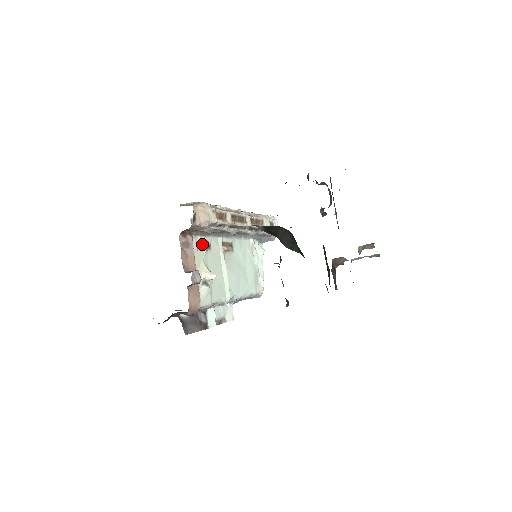
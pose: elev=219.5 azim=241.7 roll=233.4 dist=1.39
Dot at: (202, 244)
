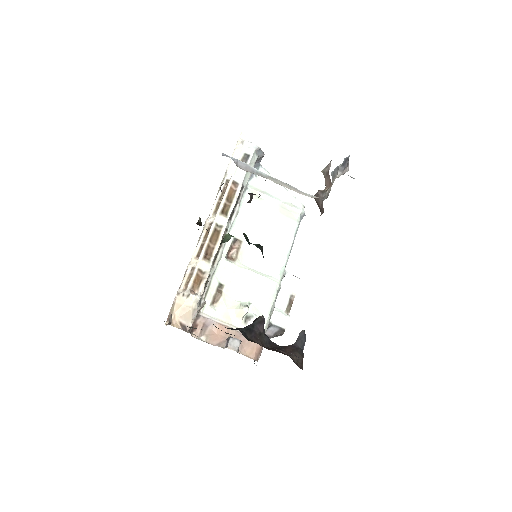
Dot at: (214, 297)
